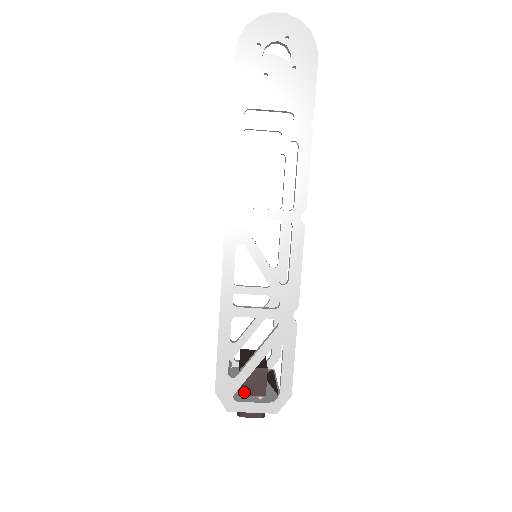
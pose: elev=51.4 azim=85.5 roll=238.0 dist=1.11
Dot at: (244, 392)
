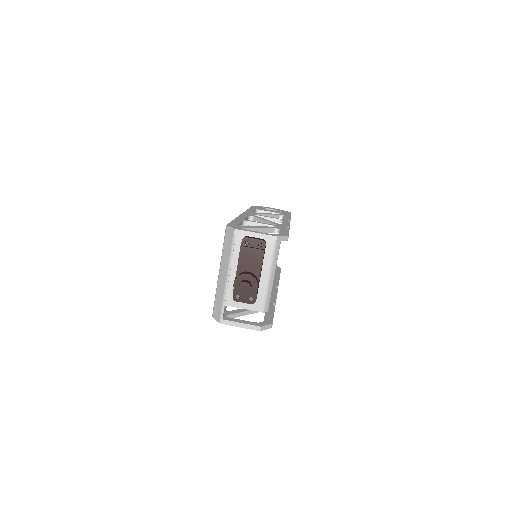
Dot at: occluded
